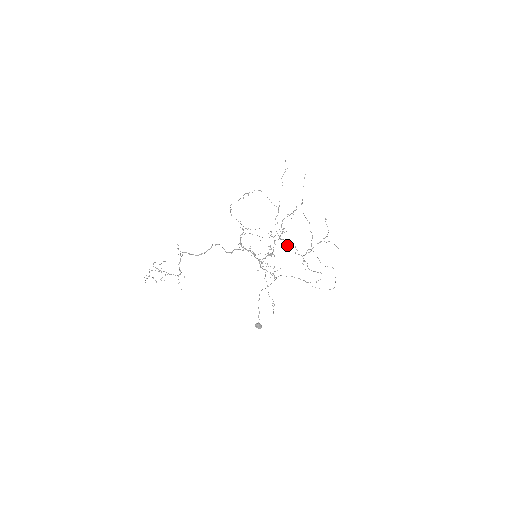
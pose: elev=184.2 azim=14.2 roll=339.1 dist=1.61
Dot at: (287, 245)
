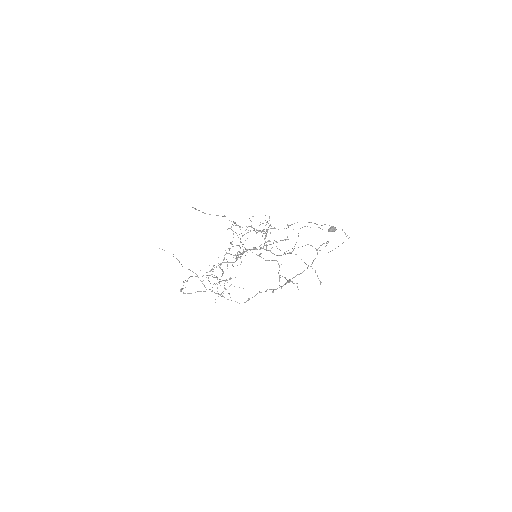
Dot at: (266, 233)
